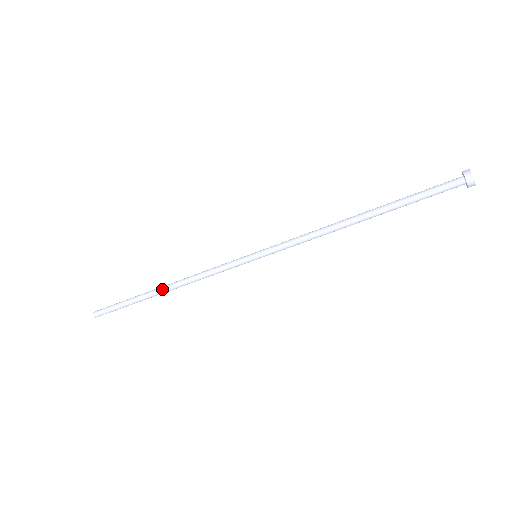
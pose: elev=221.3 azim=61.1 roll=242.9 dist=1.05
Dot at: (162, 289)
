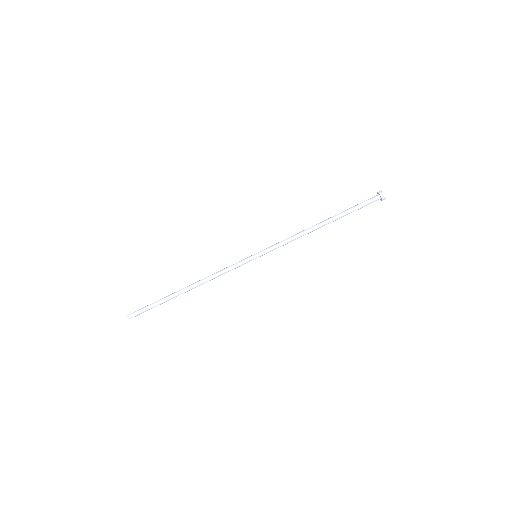
Dot at: (187, 287)
